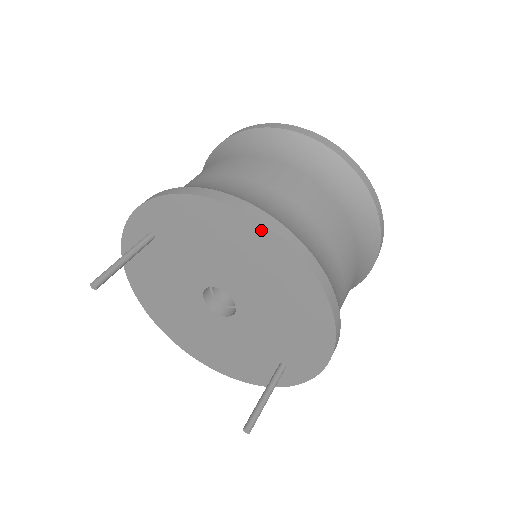
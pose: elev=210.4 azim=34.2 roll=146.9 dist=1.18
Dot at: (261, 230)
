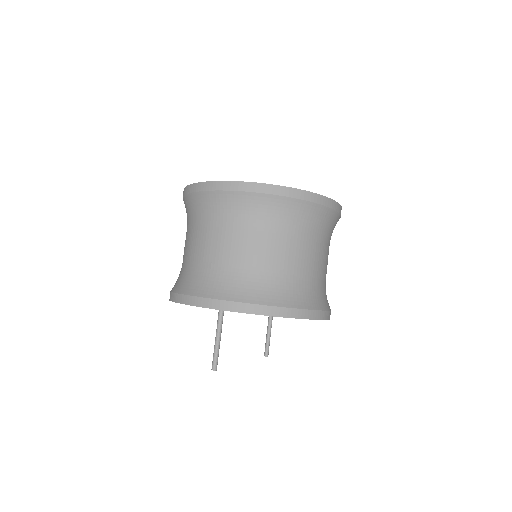
Dot at: occluded
